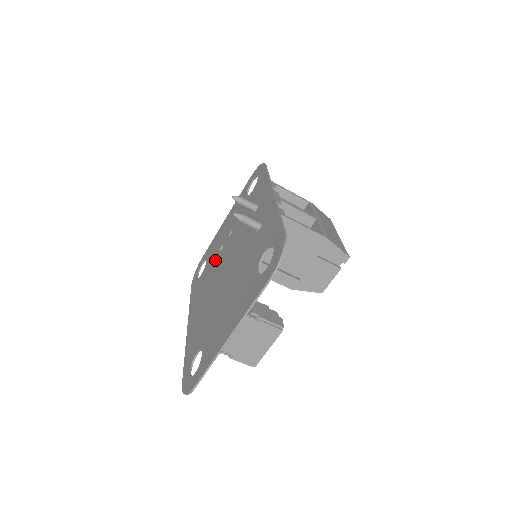
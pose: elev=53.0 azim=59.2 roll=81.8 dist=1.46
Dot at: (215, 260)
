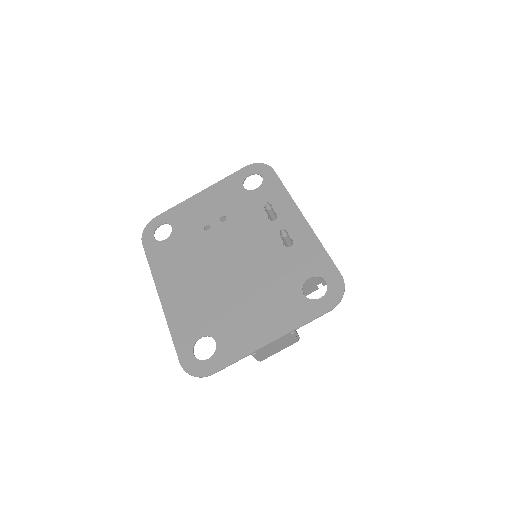
Dot at: (198, 237)
